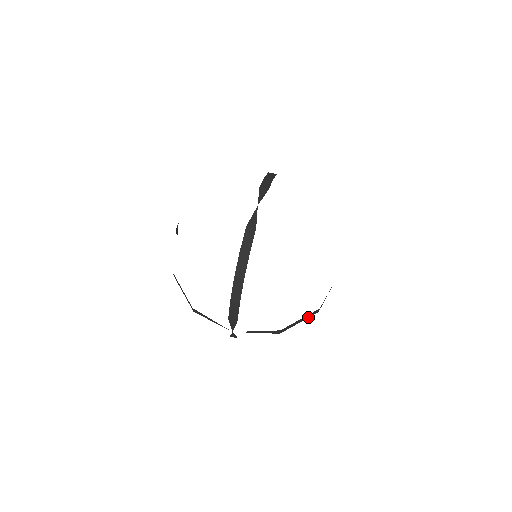
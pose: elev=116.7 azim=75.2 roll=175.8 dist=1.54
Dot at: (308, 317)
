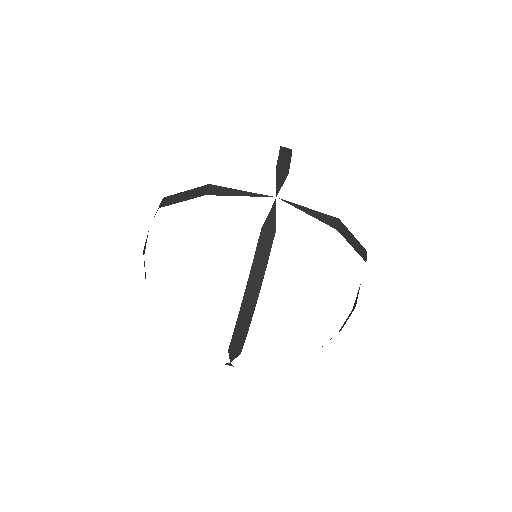
Dot at: occluded
